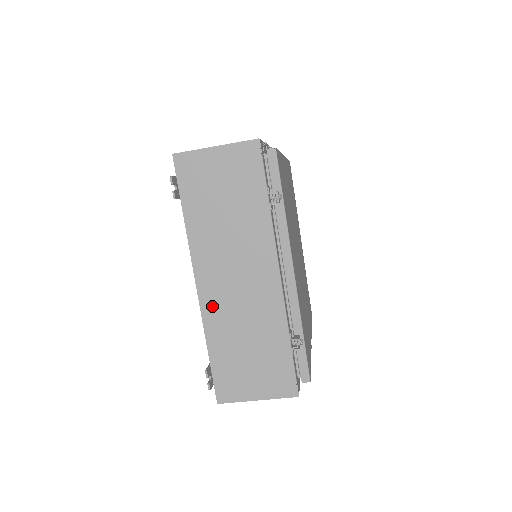
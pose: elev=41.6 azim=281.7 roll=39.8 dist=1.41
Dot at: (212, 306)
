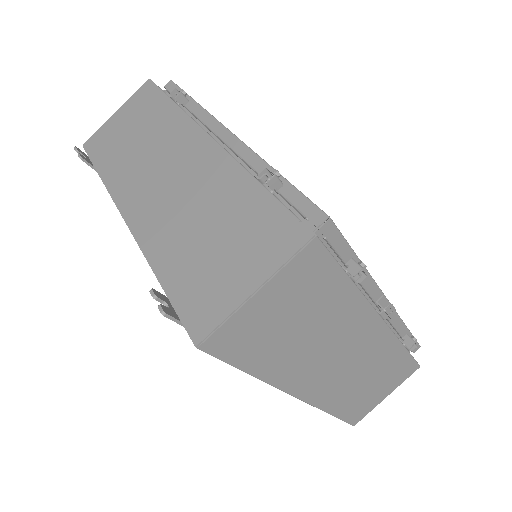
Dot at: (147, 225)
